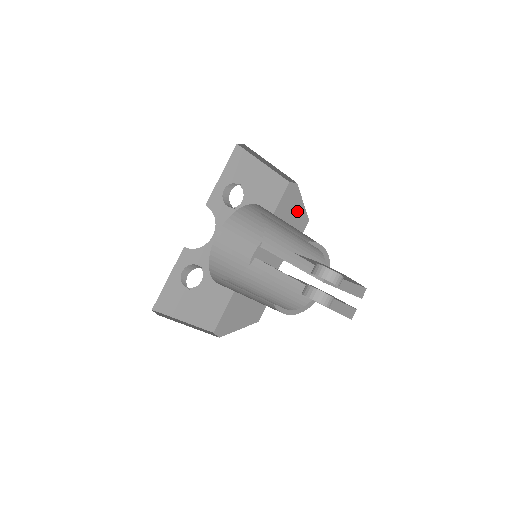
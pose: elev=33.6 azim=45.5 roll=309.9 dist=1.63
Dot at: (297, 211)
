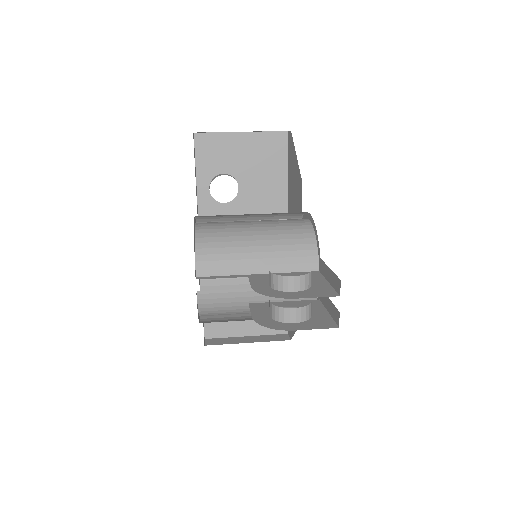
Dot at: (295, 171)
